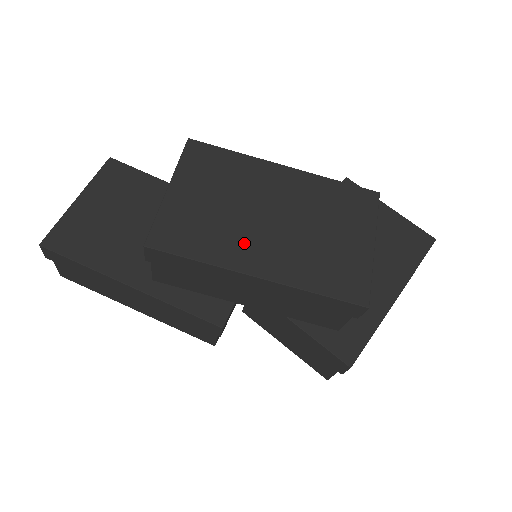
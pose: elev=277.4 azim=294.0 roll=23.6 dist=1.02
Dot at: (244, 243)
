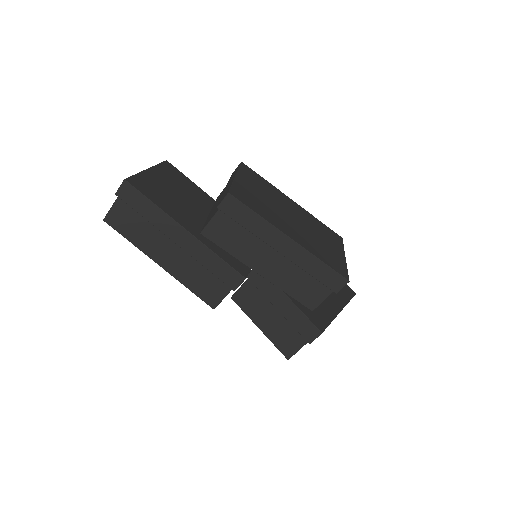
Dot at: (281, 221)
